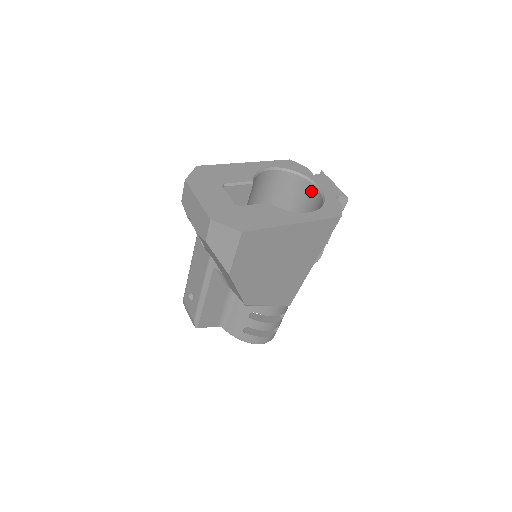
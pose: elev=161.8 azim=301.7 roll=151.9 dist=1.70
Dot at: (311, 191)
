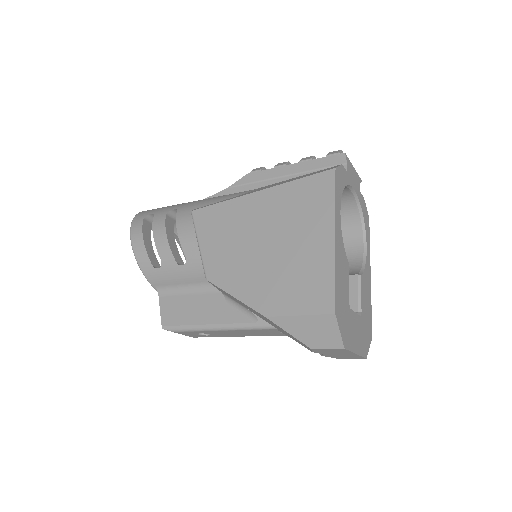
Dot at: occluded
